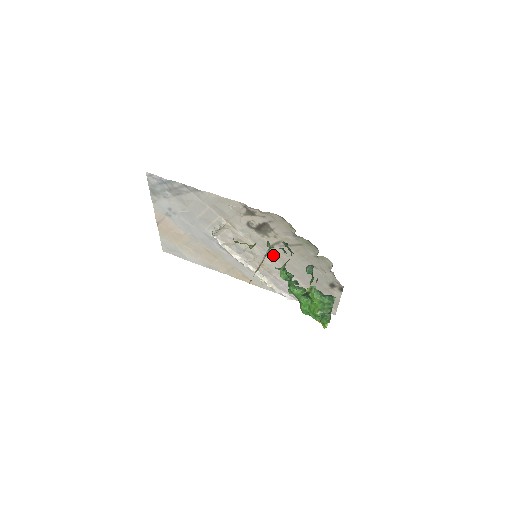
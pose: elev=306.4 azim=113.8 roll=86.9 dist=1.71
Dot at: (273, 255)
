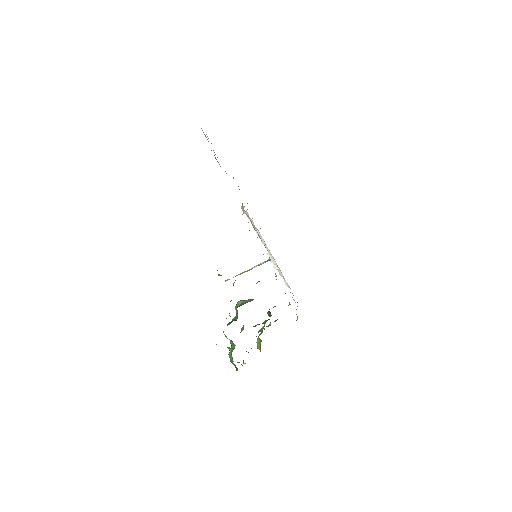
Dot at: occluded
